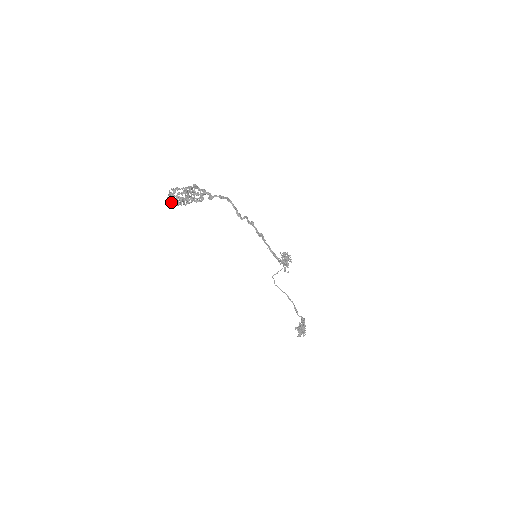
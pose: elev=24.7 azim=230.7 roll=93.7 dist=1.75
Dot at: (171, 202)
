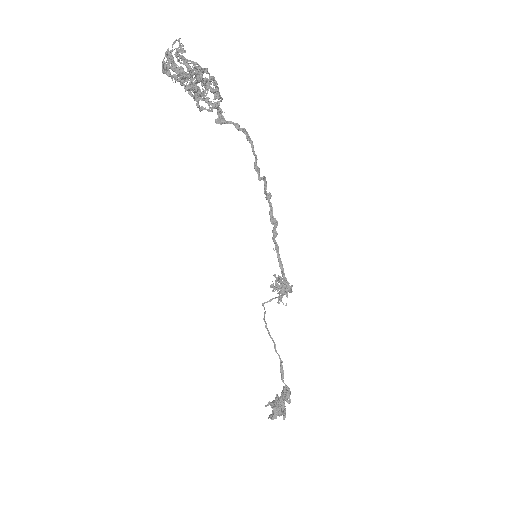
Dot at: (168, 69)
